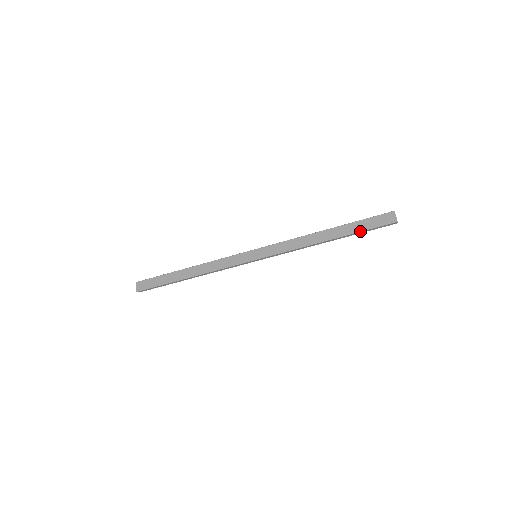
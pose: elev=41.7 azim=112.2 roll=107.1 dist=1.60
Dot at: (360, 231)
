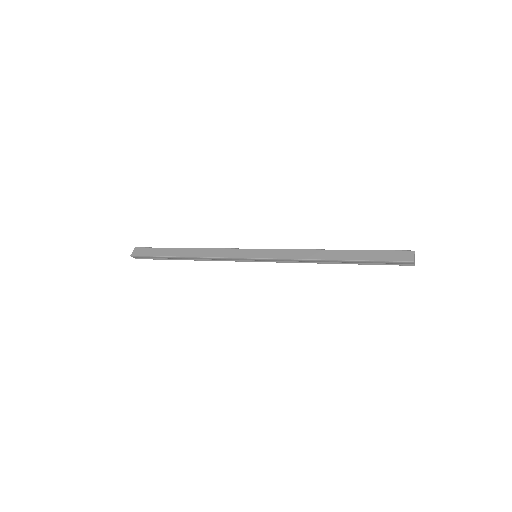
Dot at: (370, 260)
